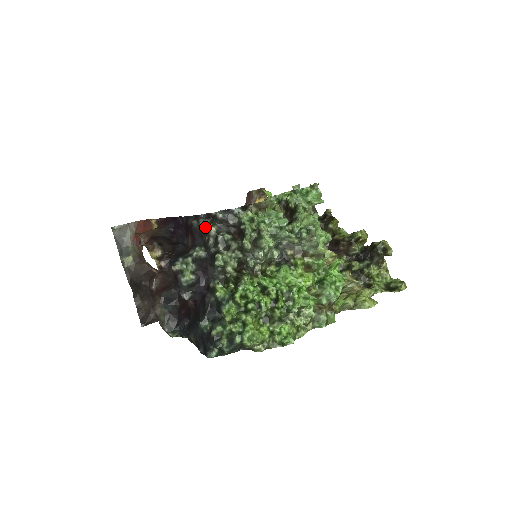
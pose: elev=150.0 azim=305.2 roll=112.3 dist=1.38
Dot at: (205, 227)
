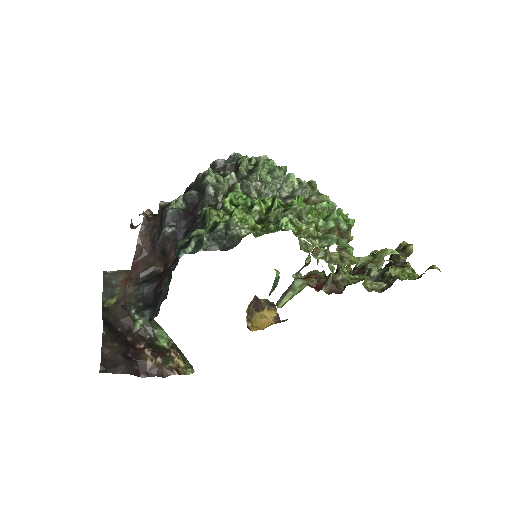
Dot at: occluded
